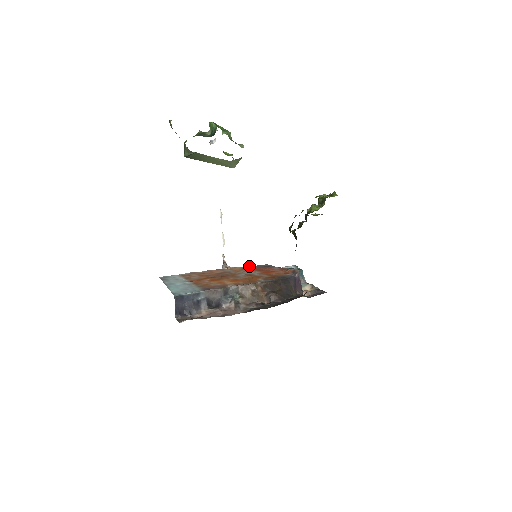
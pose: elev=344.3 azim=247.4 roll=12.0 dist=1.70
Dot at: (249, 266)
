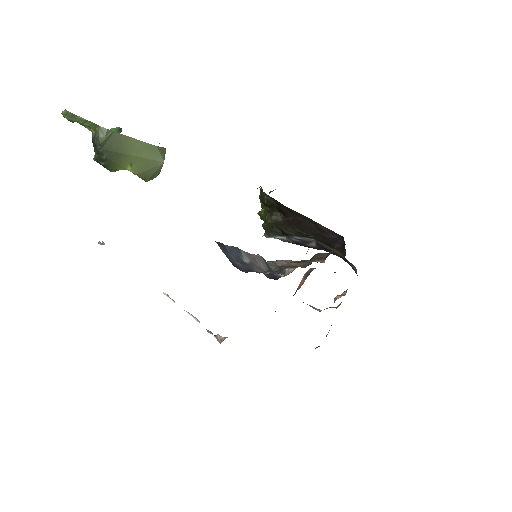
Dot at: occluded
